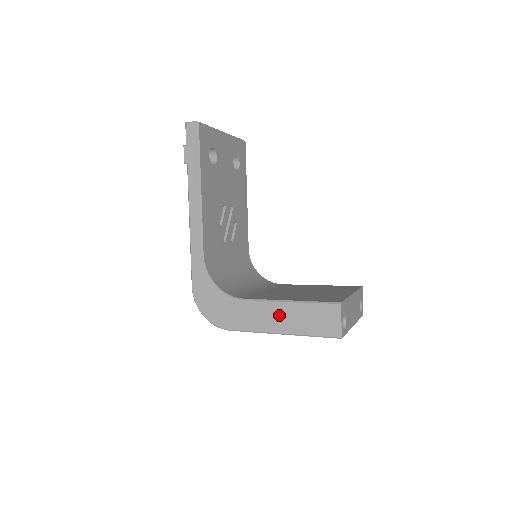
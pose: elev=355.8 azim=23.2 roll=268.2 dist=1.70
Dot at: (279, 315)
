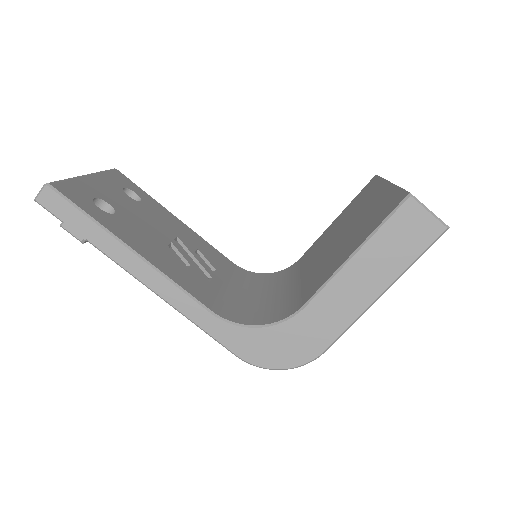
Dot at: (359, 279)
